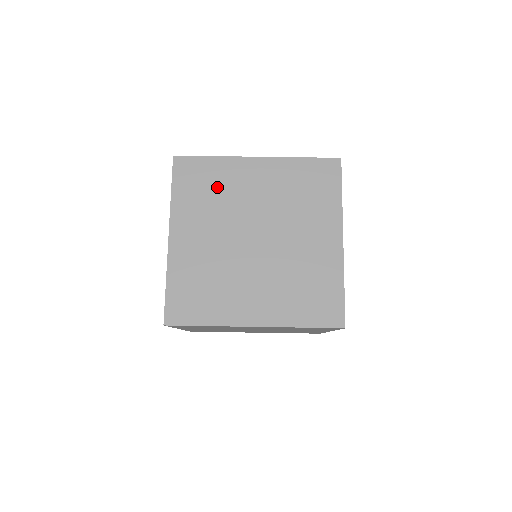
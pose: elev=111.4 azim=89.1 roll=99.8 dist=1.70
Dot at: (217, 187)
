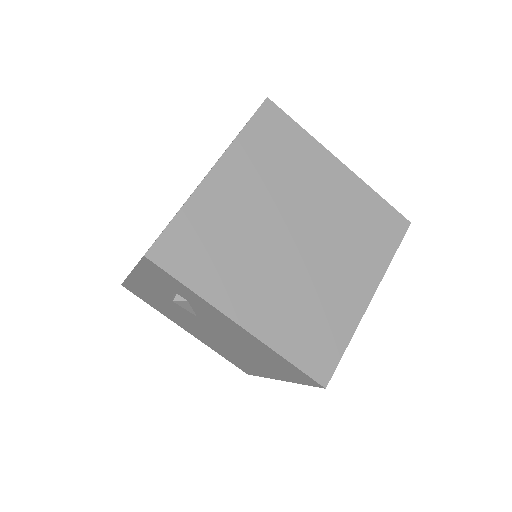
Dot at: (217, 235)
